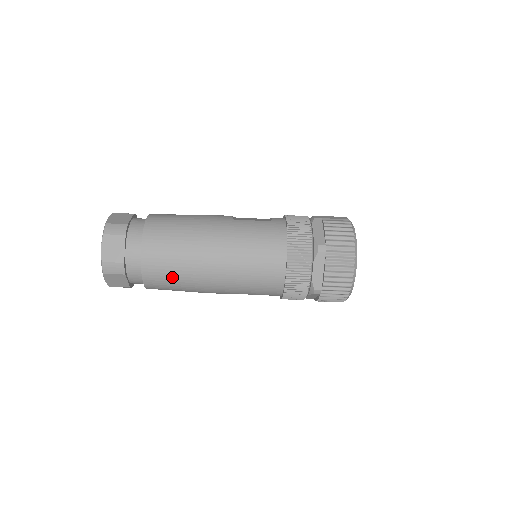
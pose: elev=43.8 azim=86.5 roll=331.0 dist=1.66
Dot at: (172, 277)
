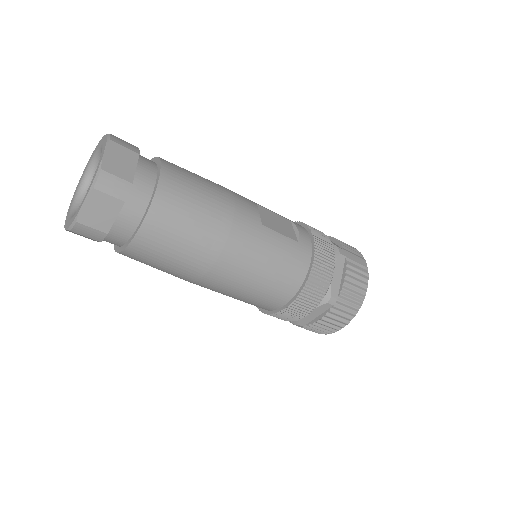
Dot at: (160, 265)
